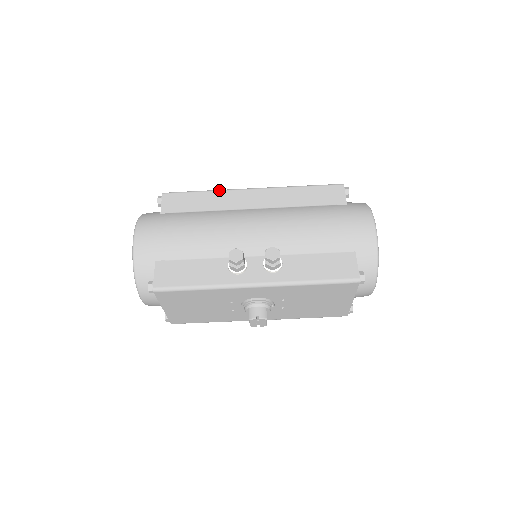
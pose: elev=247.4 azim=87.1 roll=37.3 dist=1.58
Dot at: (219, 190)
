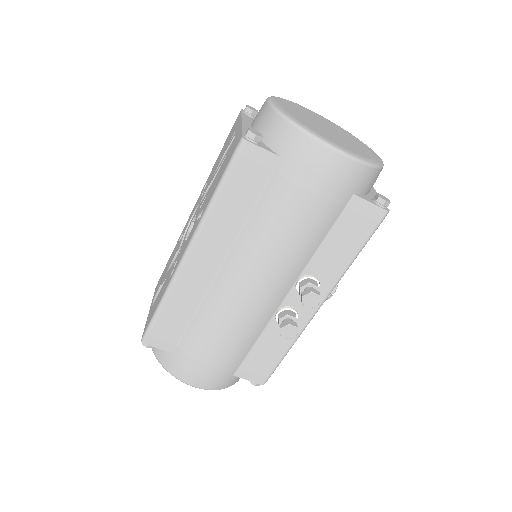
Dot at: (169, 290)
